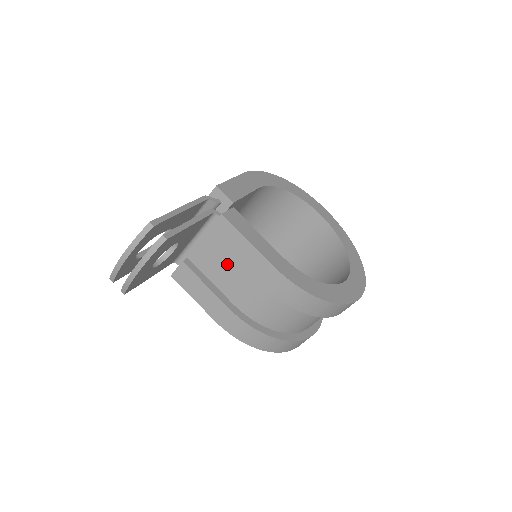
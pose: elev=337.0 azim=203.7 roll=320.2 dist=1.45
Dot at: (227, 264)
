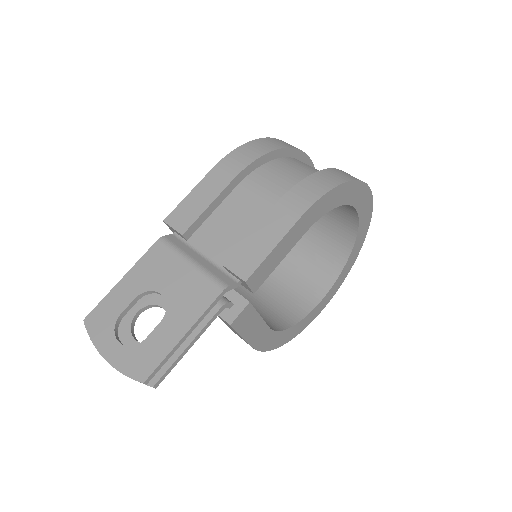
Dot at: occluded
